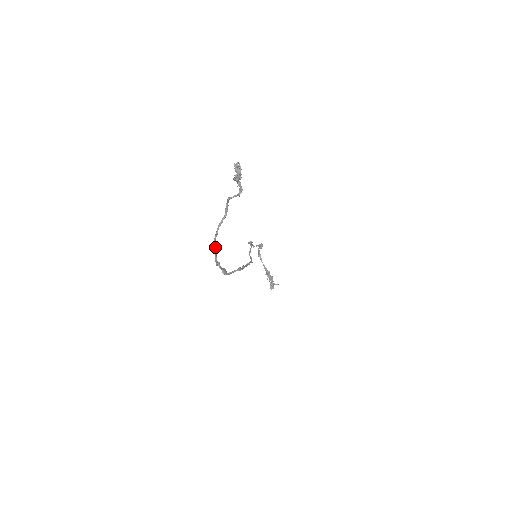
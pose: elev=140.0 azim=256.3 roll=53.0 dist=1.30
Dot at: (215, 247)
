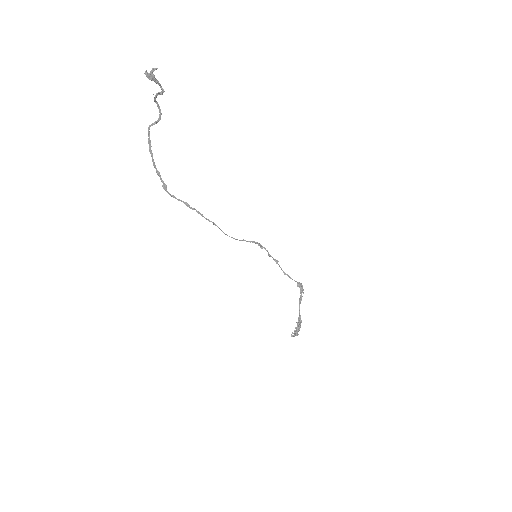
Dot at: (150, 147)
